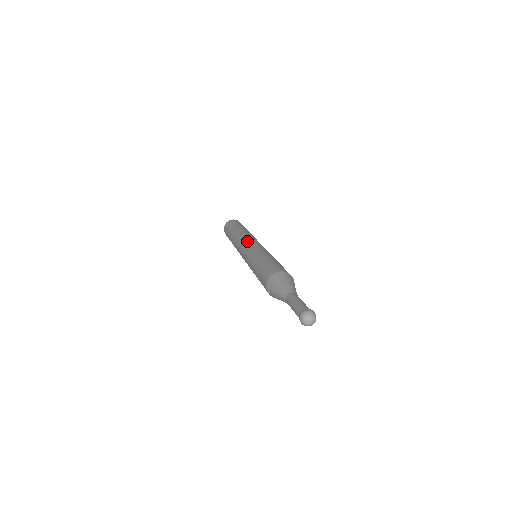
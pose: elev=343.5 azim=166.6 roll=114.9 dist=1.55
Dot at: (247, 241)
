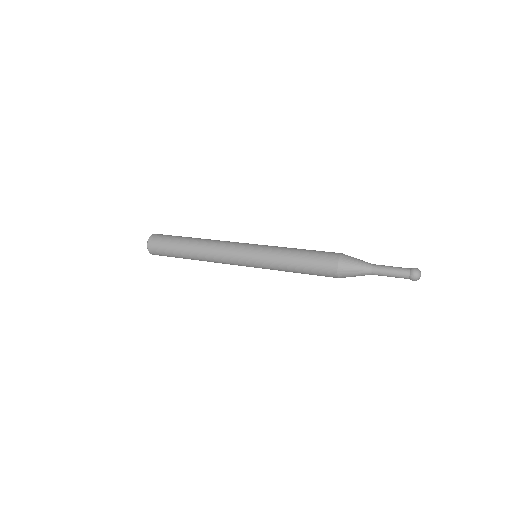
Dot at: (237, 246)
